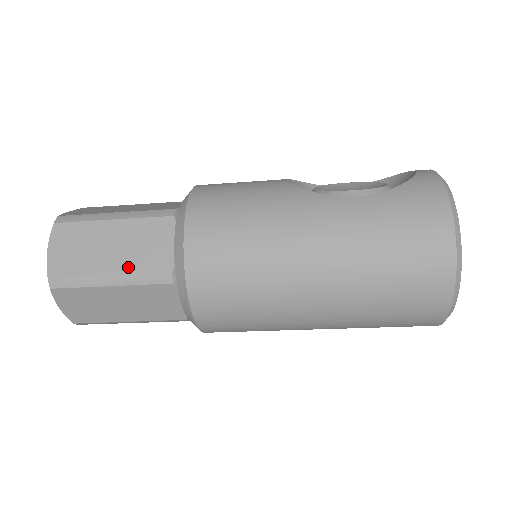
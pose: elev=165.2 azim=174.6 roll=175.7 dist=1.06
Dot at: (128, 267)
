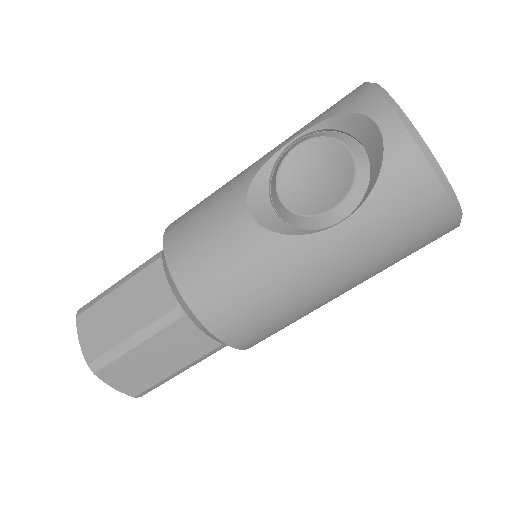
Dot at: (185, 361)
